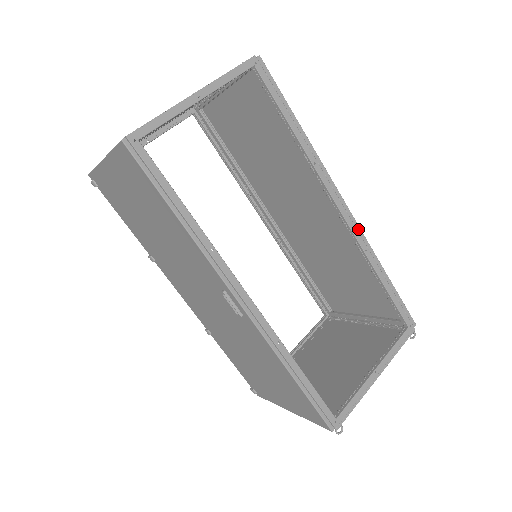
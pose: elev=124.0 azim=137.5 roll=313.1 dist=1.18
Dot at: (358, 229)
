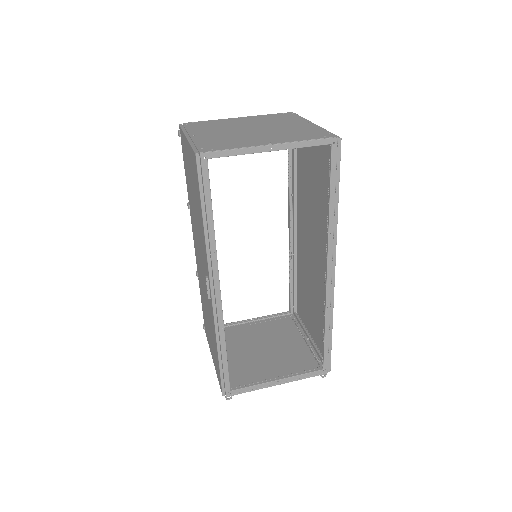
Dot at: (332, 291)
